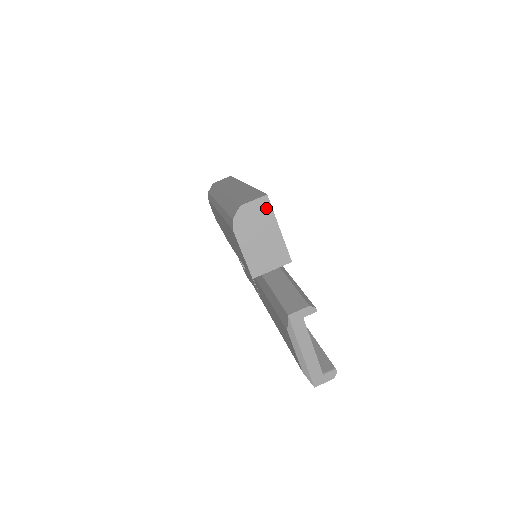
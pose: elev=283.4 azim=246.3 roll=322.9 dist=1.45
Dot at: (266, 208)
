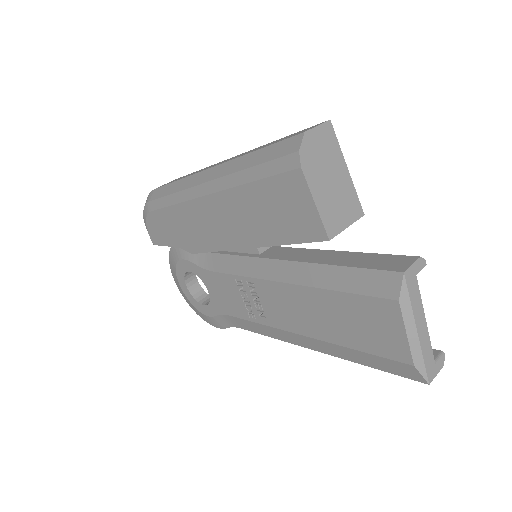
Dot at: (331, 138)
